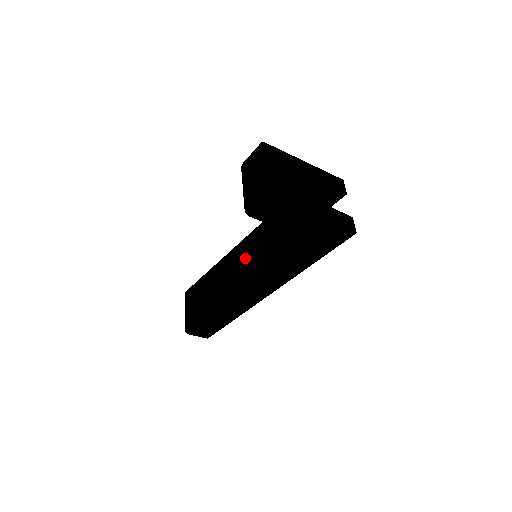
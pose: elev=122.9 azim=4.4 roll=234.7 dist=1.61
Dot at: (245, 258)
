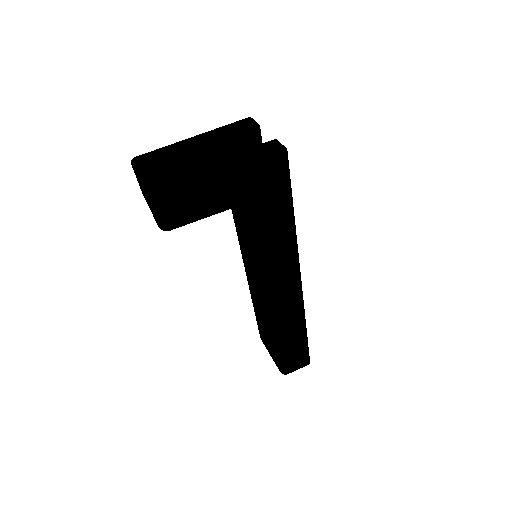
Dot at: (250, 266)
